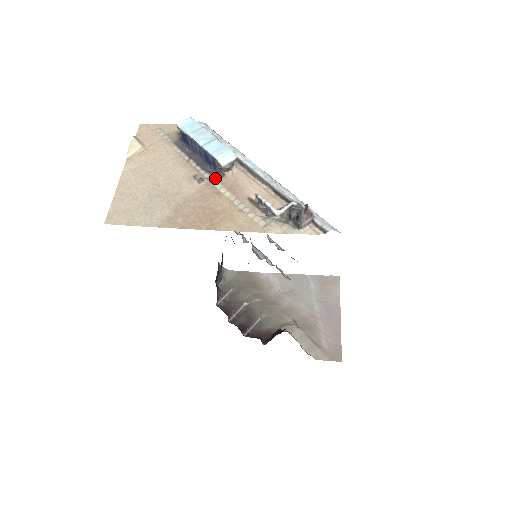
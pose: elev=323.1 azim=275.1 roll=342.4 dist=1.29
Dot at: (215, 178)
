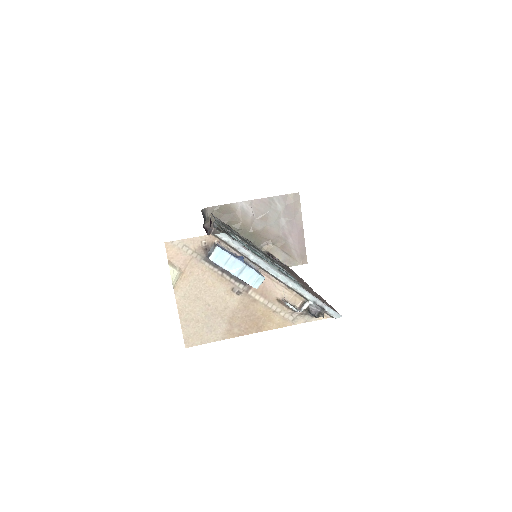
Dot at: (248, 287)
